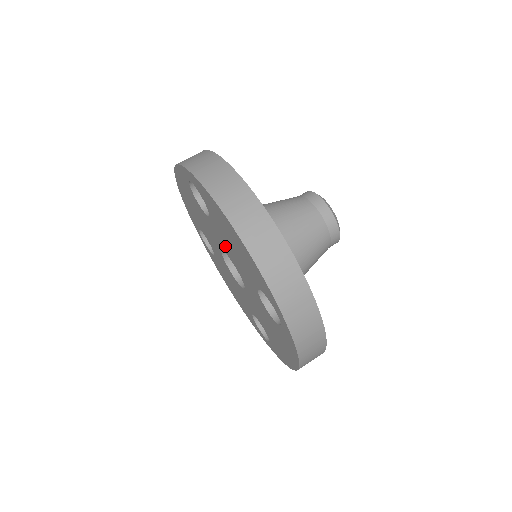
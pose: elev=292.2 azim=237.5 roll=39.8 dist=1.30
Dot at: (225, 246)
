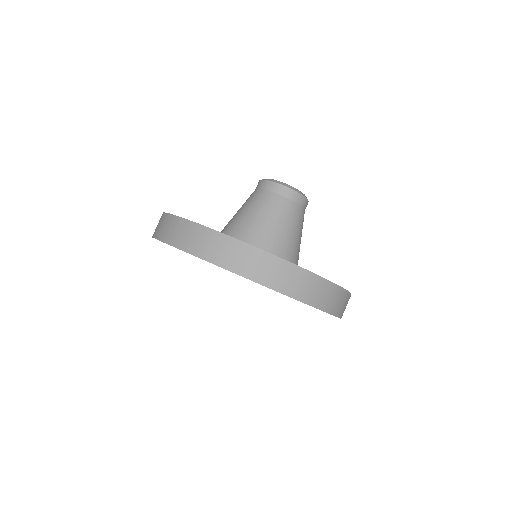
Dot at: occluded
